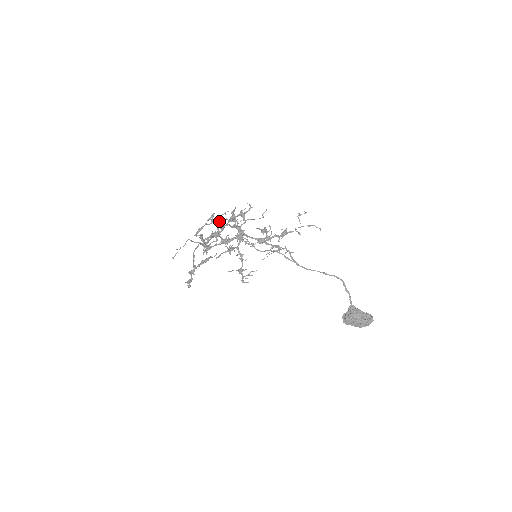
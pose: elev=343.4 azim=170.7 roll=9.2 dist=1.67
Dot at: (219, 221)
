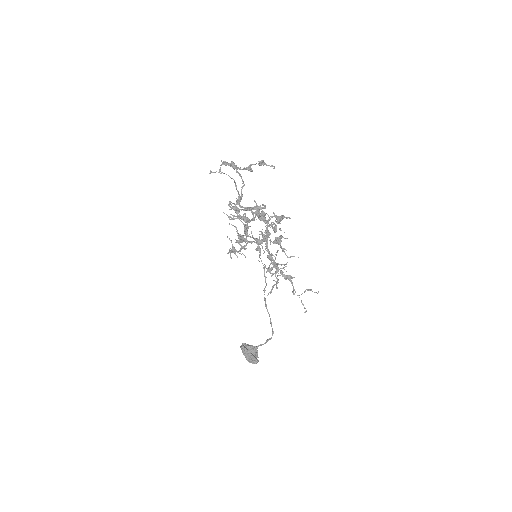
Dot at: (261, 215)
